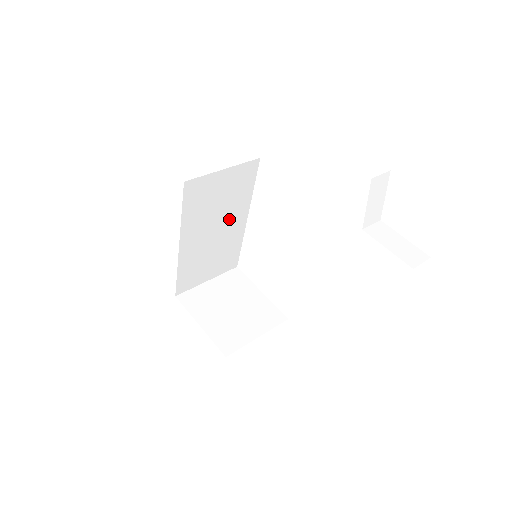
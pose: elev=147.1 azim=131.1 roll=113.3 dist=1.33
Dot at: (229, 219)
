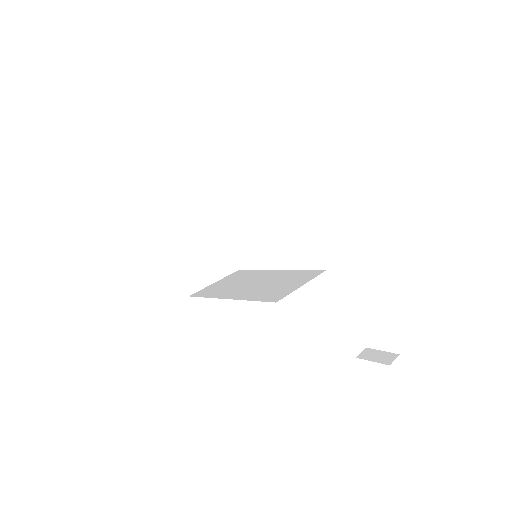
Dot at: occluded
